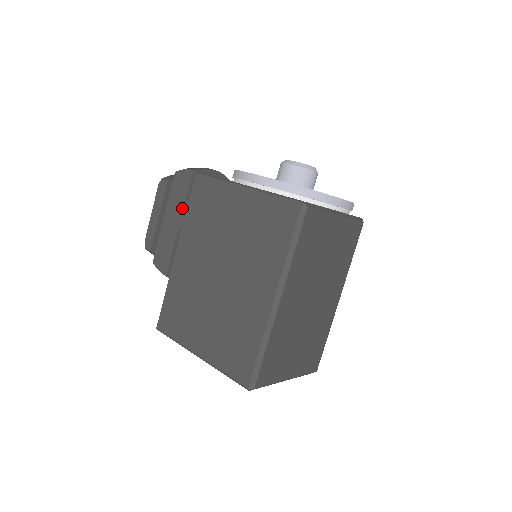
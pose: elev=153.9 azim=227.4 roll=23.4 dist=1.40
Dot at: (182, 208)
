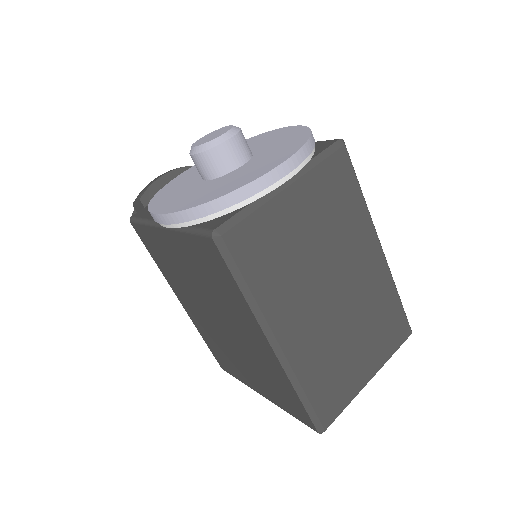
Dot at: occluded
